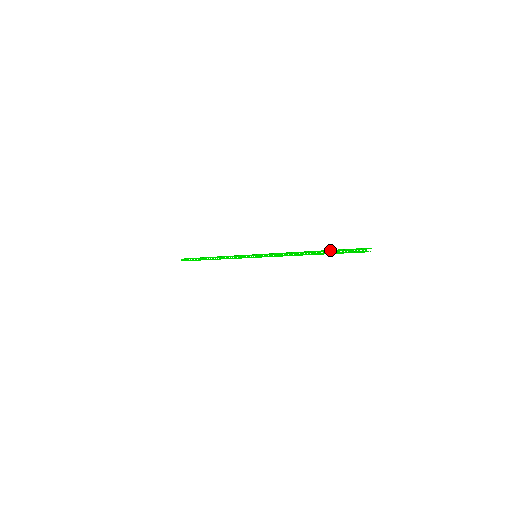
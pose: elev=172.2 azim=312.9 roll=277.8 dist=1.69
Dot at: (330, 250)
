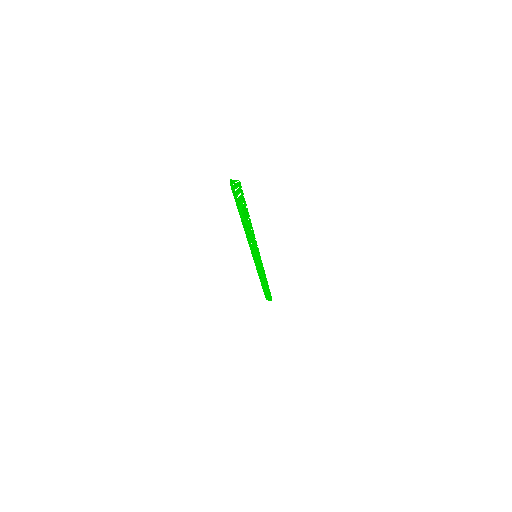
Dot at: occluded
